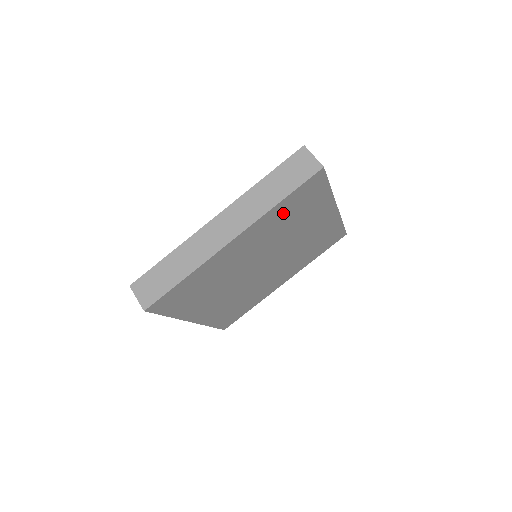
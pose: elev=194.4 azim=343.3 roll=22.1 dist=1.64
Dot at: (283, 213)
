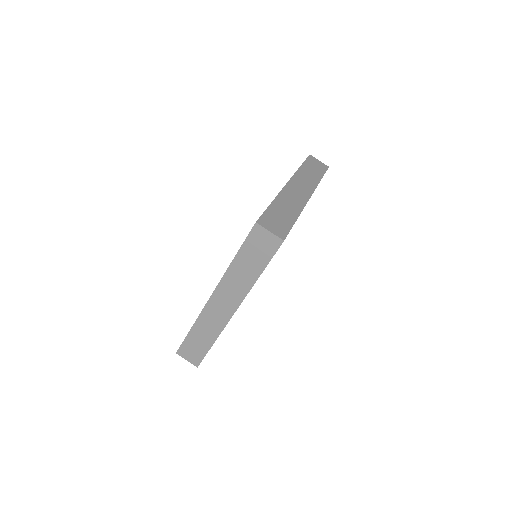
Dot at: occluded
